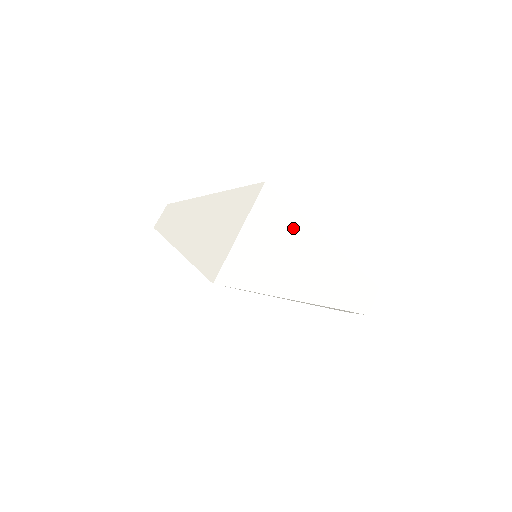
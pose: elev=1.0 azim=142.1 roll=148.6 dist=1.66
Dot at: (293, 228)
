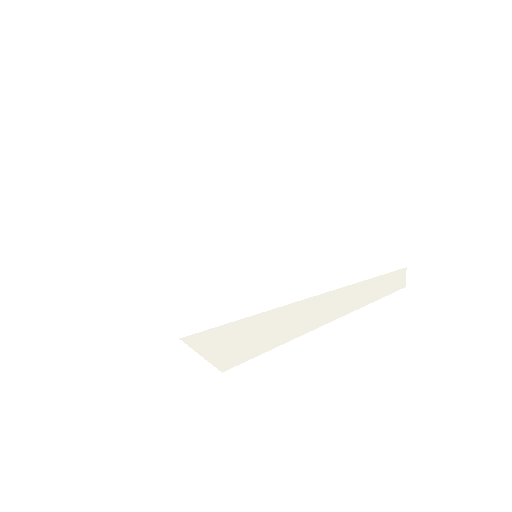
Dot at: (241, 328)
